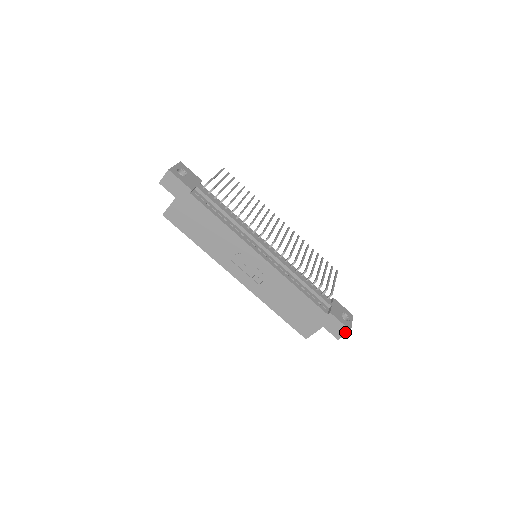
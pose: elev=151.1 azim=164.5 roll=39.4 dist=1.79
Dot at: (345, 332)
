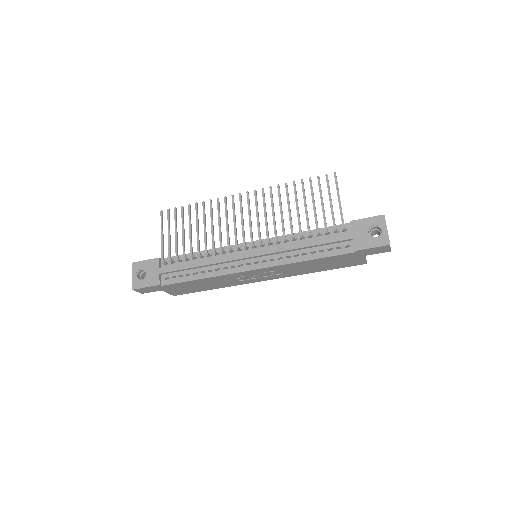
Dot at: (387, 247)
